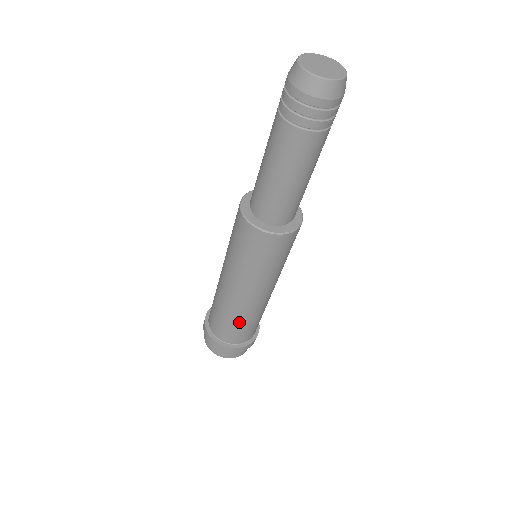
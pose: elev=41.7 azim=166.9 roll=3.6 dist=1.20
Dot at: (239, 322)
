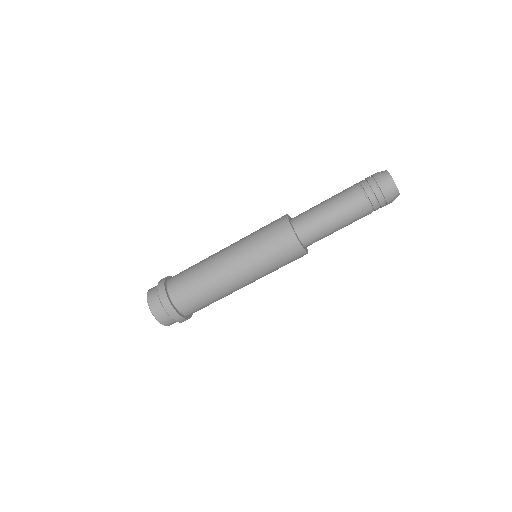
Dot at: (212, 299)
